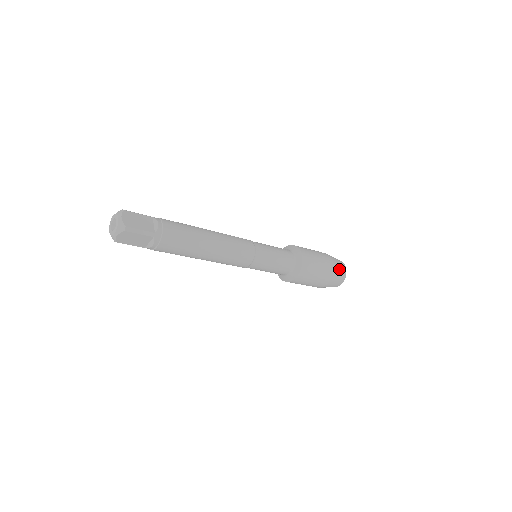
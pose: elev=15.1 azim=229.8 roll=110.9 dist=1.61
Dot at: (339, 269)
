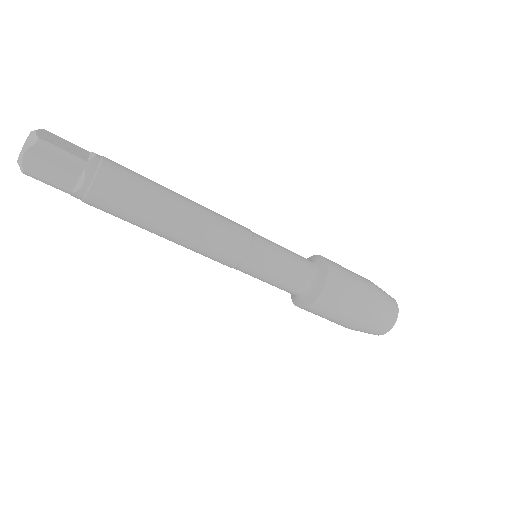
Dot at: (386, 298)
